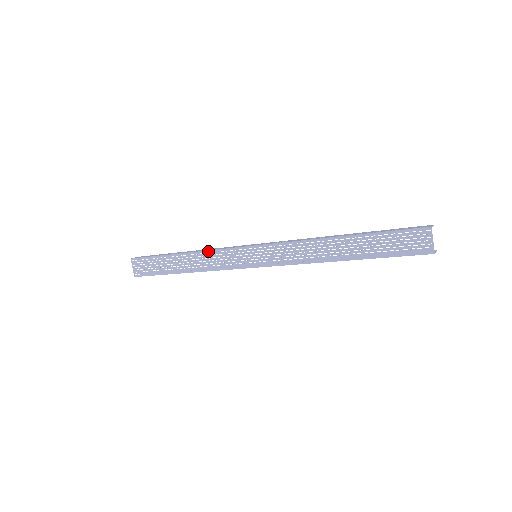
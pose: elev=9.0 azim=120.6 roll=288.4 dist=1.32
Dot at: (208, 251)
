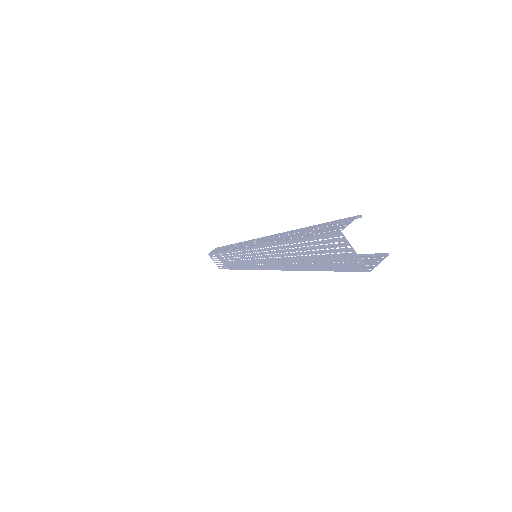
Dot at: (229, 251)
